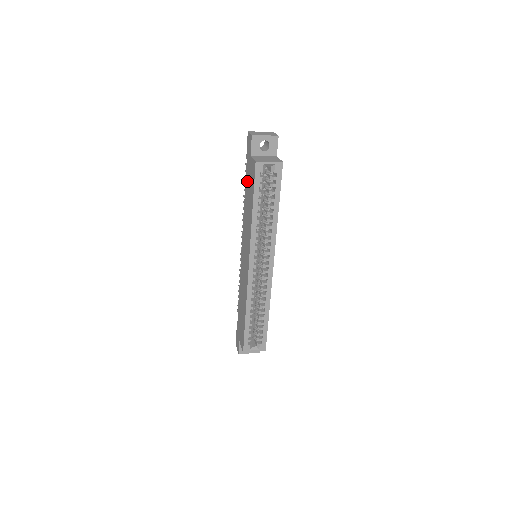
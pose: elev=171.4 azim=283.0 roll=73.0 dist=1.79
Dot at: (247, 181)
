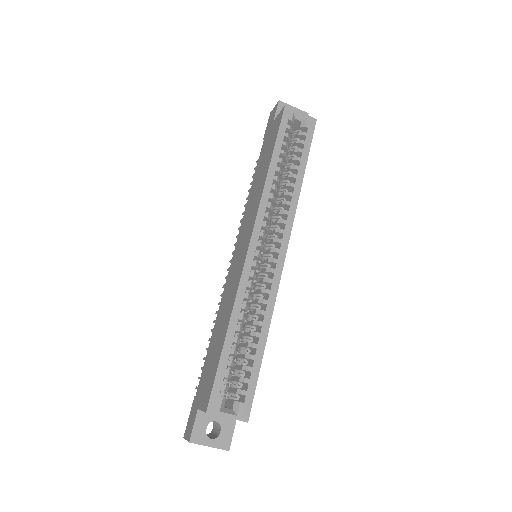
Dot at: (262, 154)
